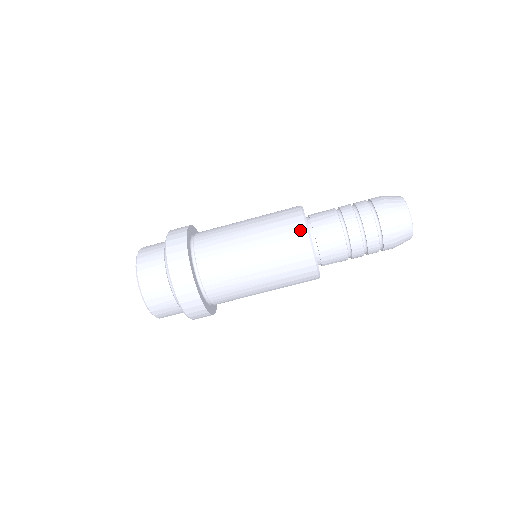
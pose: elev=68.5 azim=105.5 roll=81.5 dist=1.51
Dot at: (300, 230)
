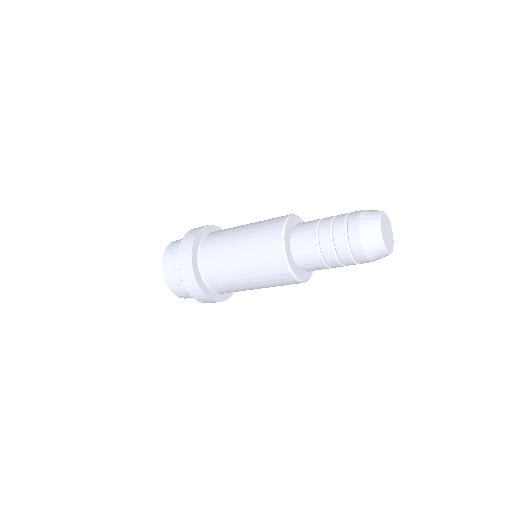
Dot at: (276, 241)
